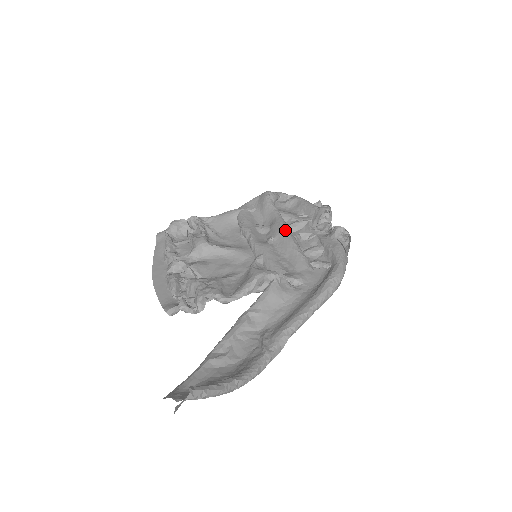
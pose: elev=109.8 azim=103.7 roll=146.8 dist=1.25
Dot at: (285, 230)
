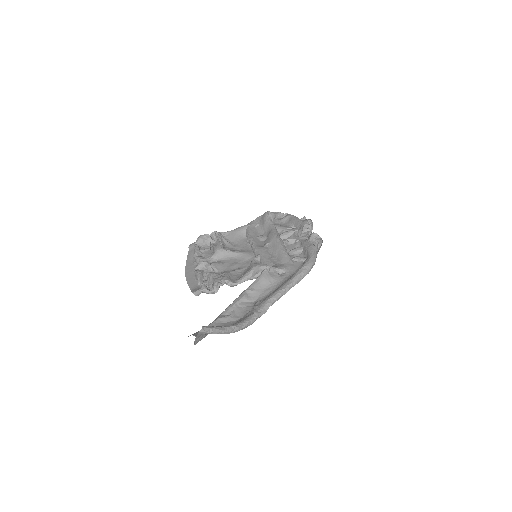
Dot at: (276, 237)
